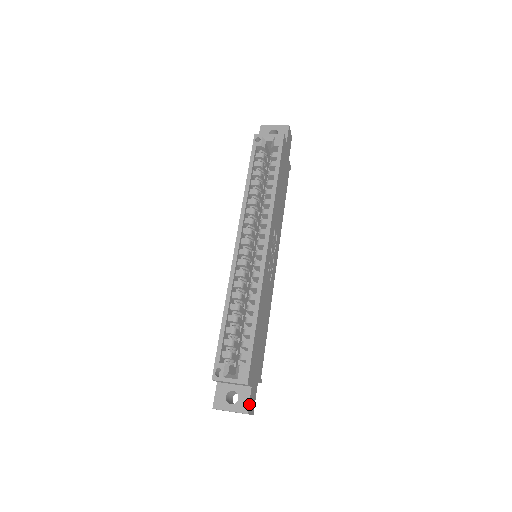
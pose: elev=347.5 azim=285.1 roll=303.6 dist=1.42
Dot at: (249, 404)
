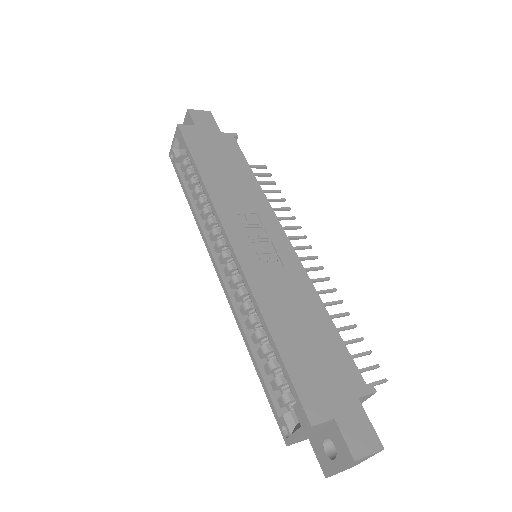
Dot at: (348, 445)
